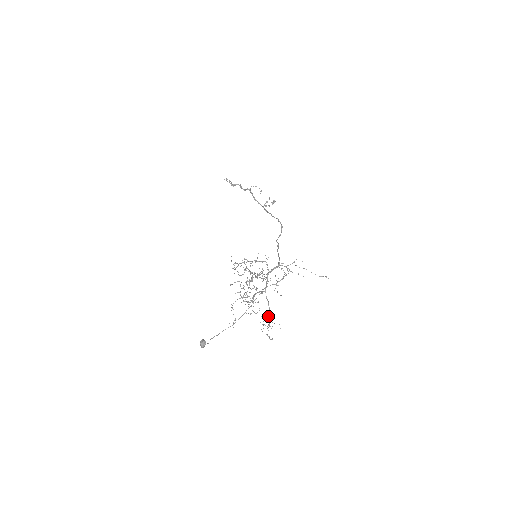
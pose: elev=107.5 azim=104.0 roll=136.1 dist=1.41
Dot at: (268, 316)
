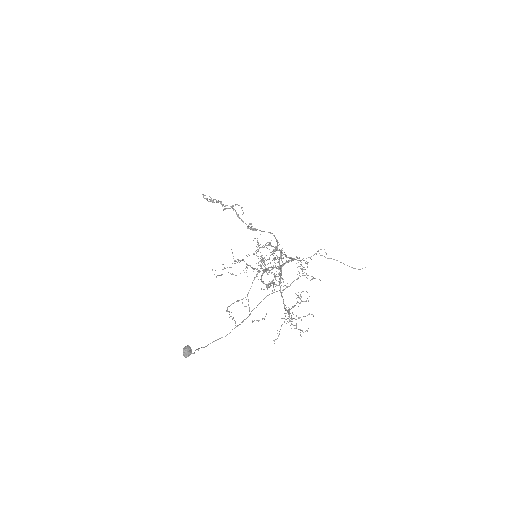
Dot at: (288, 312)
